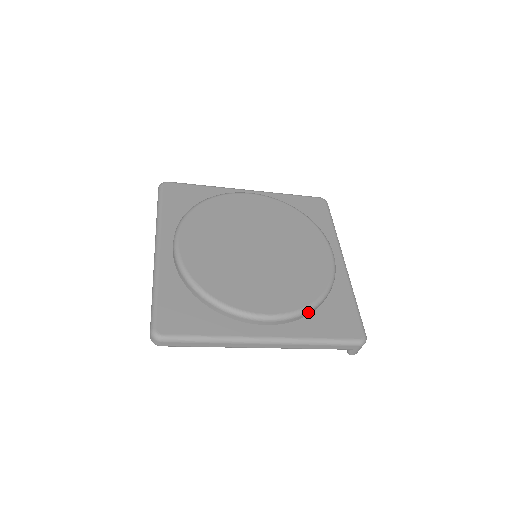
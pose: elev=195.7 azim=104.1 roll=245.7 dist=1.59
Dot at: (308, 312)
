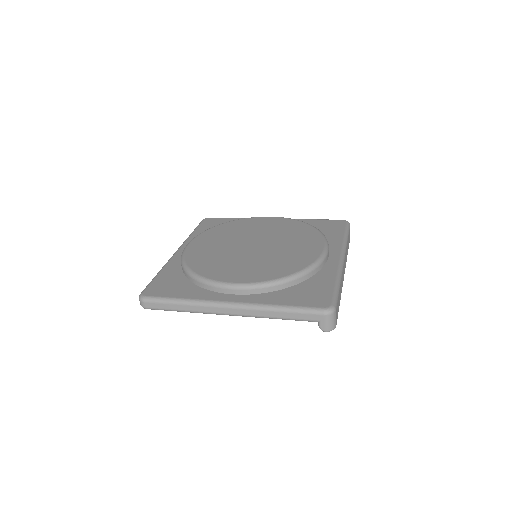
Dot at: (277, 285)
